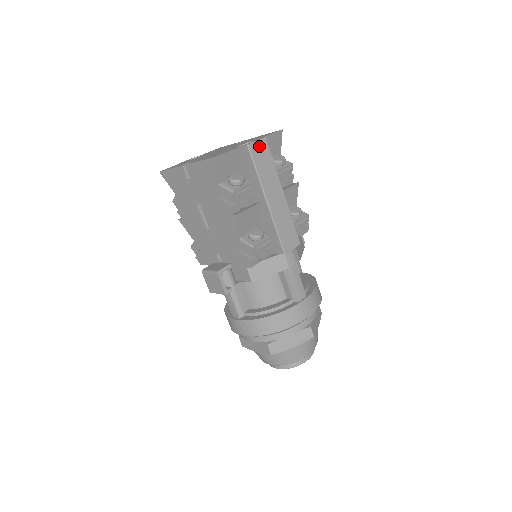
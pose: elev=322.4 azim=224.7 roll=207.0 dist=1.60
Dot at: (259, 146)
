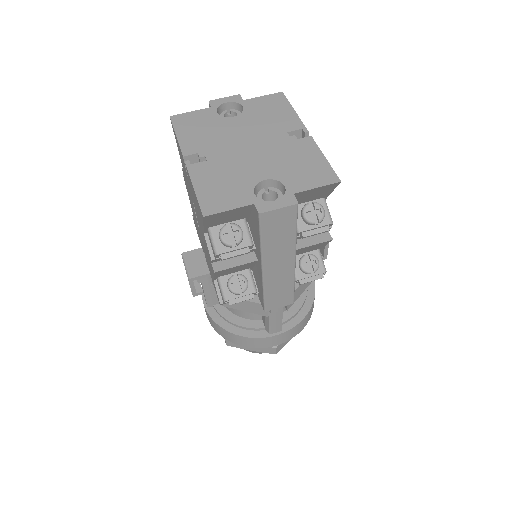
Dot at: (279, 214)
